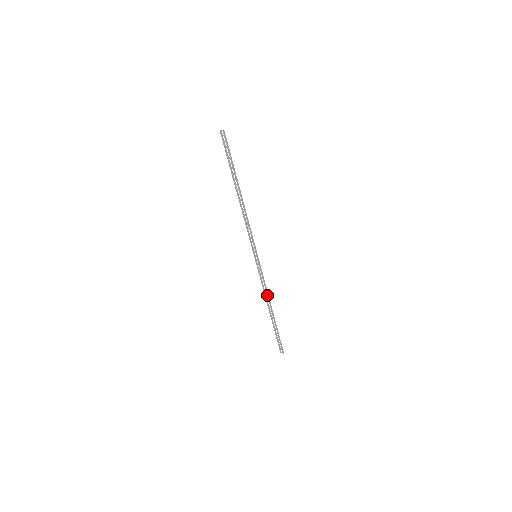
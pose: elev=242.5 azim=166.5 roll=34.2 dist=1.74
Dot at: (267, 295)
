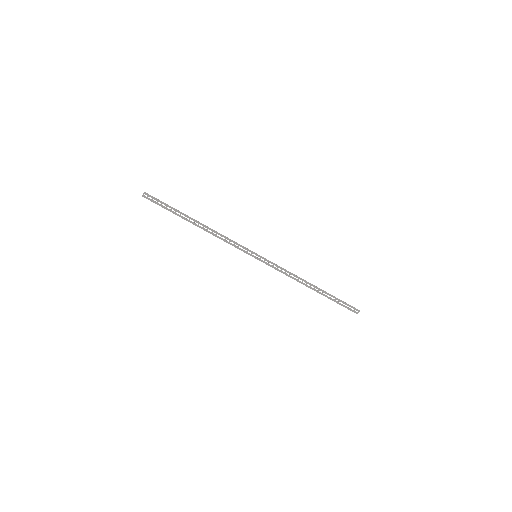
Dot at: (296, 277)
